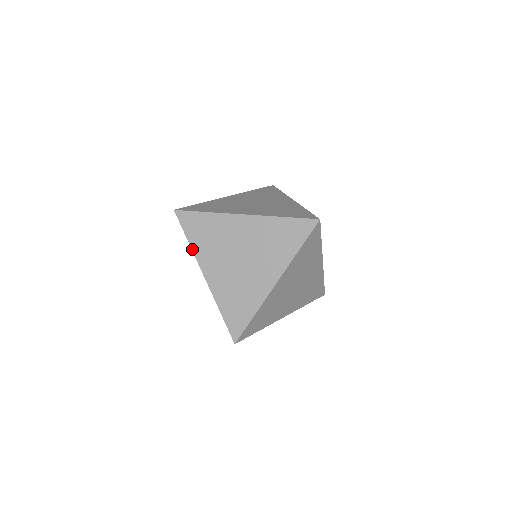
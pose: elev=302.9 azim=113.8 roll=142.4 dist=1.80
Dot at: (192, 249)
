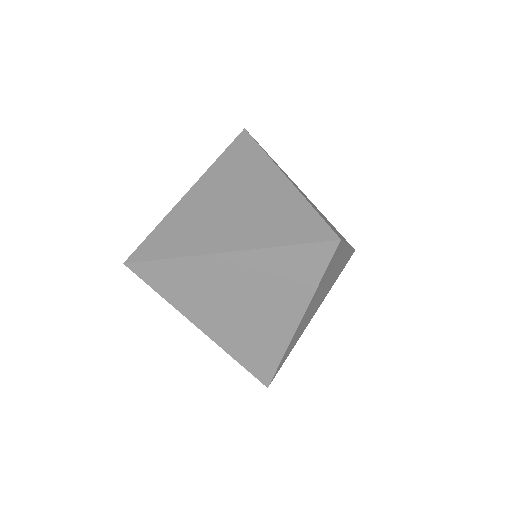
Dot at: (171, 304)
